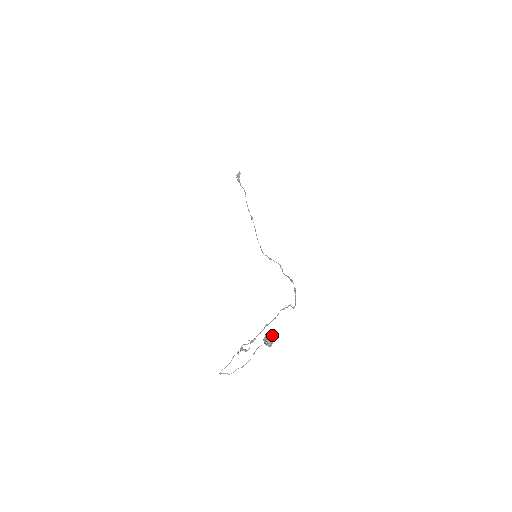
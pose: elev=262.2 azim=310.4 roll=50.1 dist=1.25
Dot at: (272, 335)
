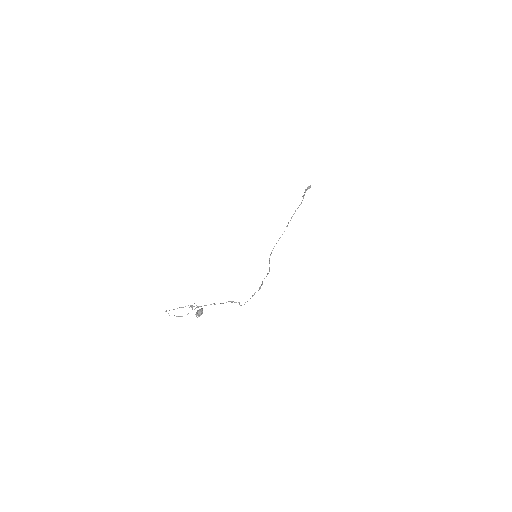
Dot at: (202, 312)
